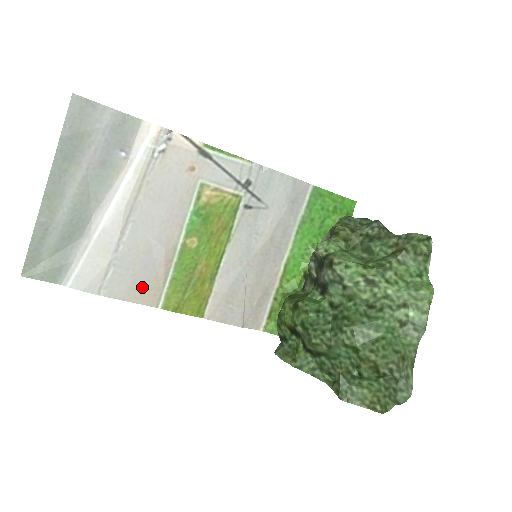
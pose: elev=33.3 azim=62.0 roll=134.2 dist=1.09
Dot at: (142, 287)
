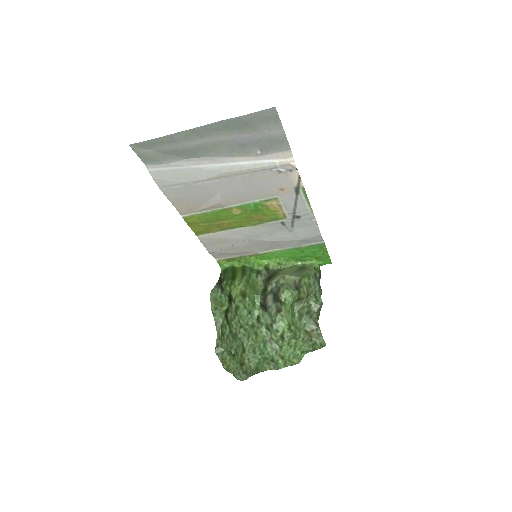
Dot at: (186, 203)
